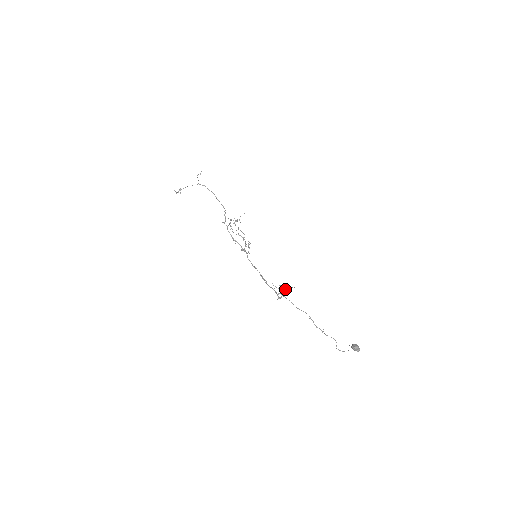
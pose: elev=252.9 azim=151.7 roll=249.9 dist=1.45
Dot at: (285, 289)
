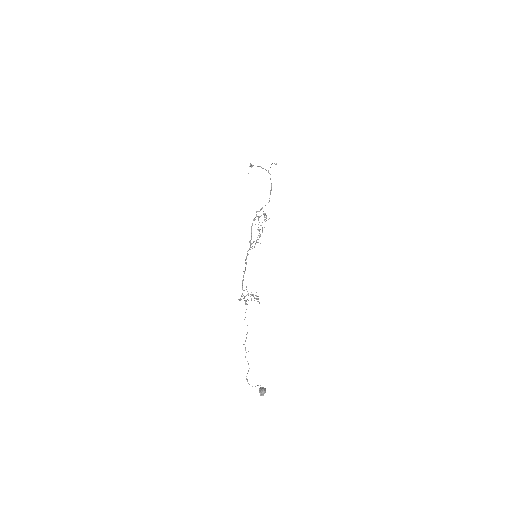
Dot at: occluded
